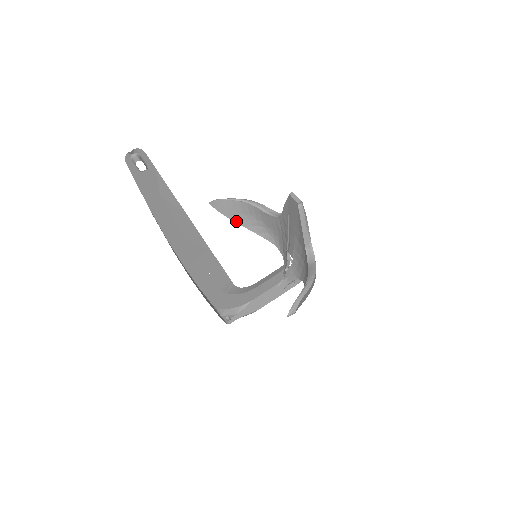
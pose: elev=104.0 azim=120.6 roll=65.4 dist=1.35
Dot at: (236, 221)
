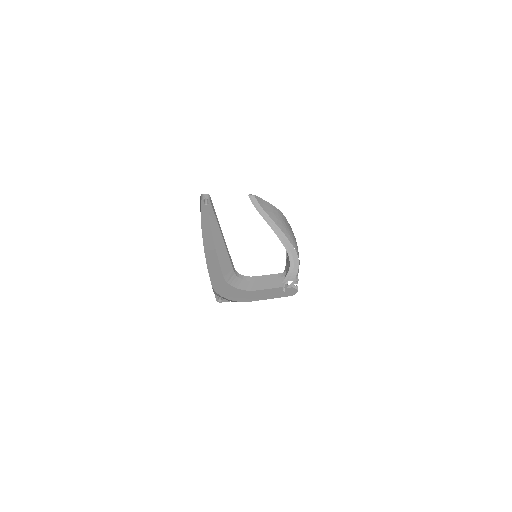
Dot at: occluded
